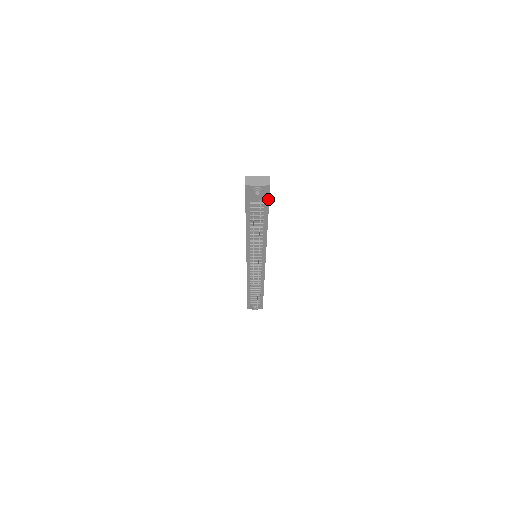
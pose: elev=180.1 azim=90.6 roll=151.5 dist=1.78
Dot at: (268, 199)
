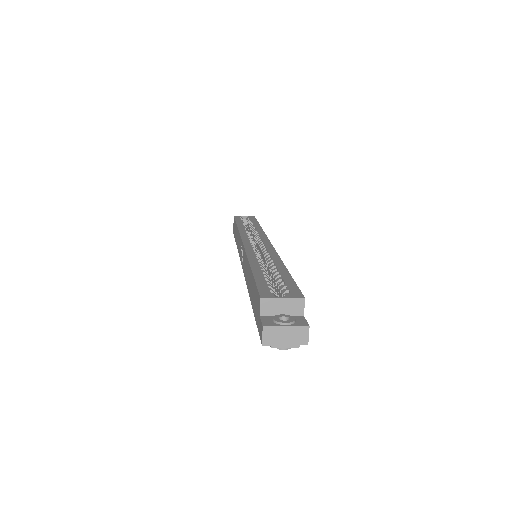
Dot at: occluded
